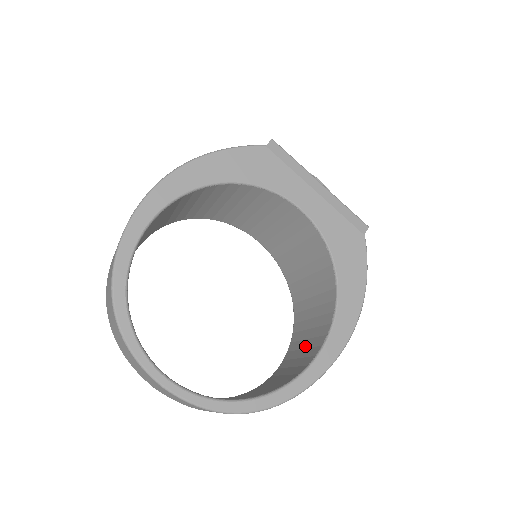
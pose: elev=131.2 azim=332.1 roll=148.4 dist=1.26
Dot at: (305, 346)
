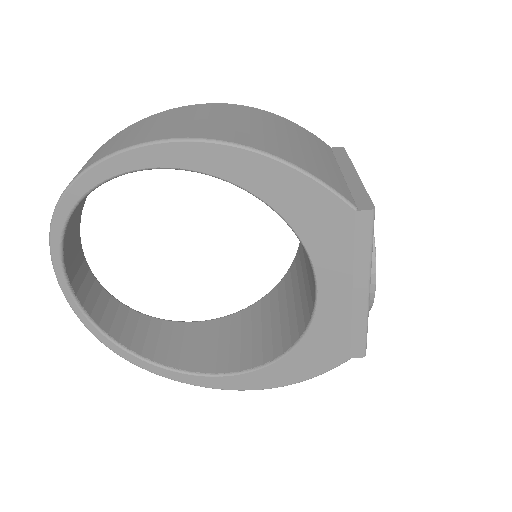
Dot at: (220, 345)
